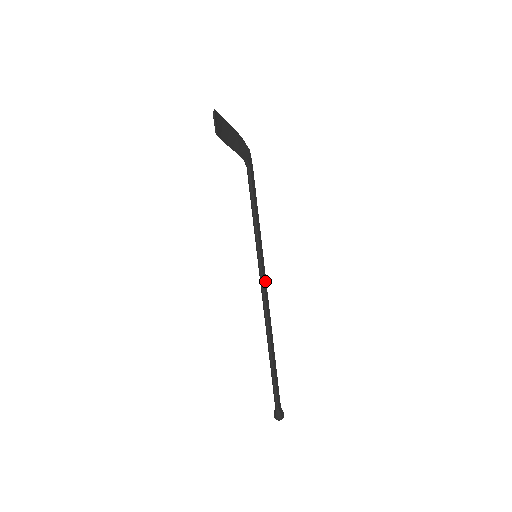
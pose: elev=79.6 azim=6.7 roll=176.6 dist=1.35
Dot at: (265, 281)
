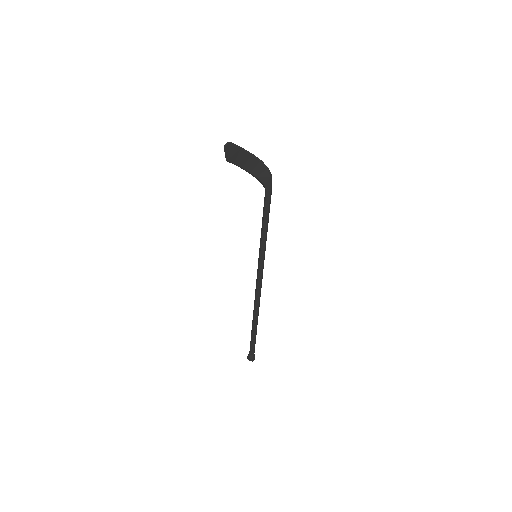
Dot at: (260, 276)
